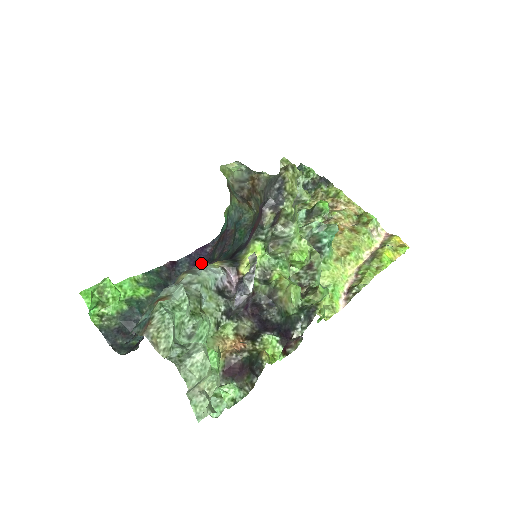
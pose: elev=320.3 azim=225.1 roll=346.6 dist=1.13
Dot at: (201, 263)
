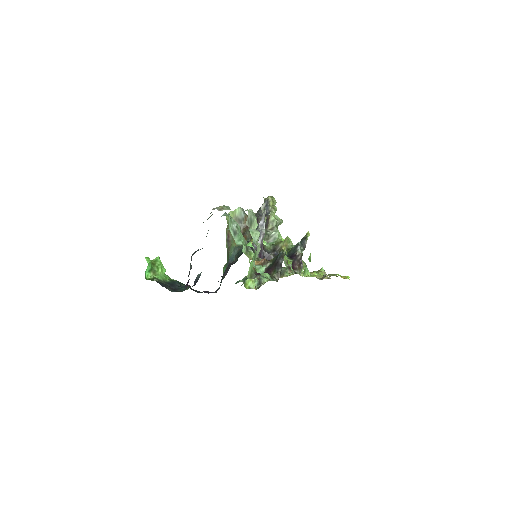
Dot at: occluded
